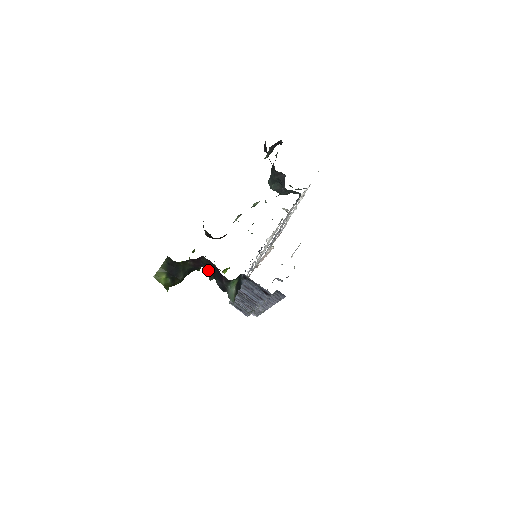
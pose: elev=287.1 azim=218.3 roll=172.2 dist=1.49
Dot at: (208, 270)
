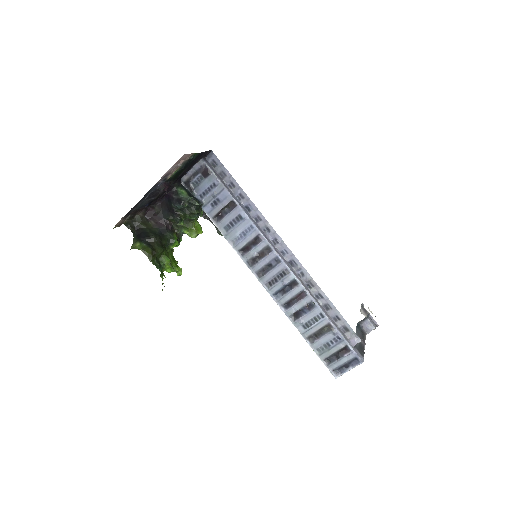
Dot at: (168, 216)
